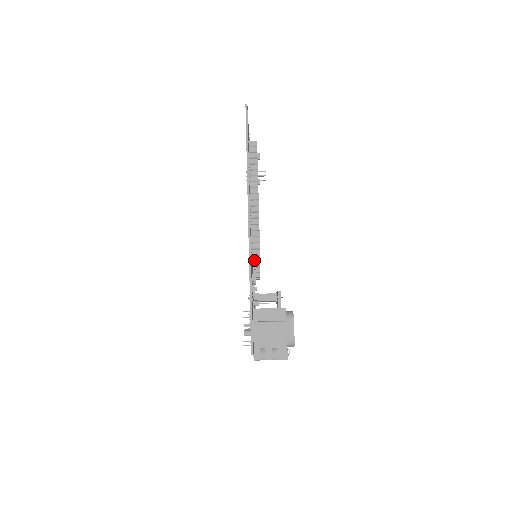
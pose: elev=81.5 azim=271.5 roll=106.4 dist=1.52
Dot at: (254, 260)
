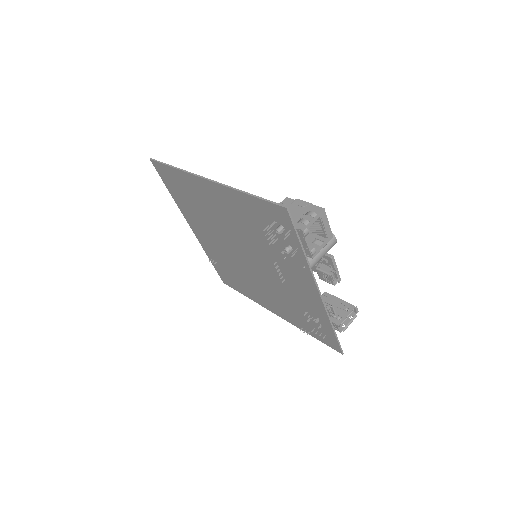
Dot at: occluded
